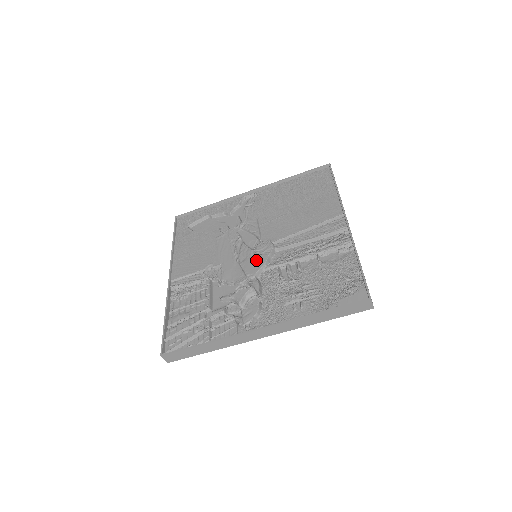
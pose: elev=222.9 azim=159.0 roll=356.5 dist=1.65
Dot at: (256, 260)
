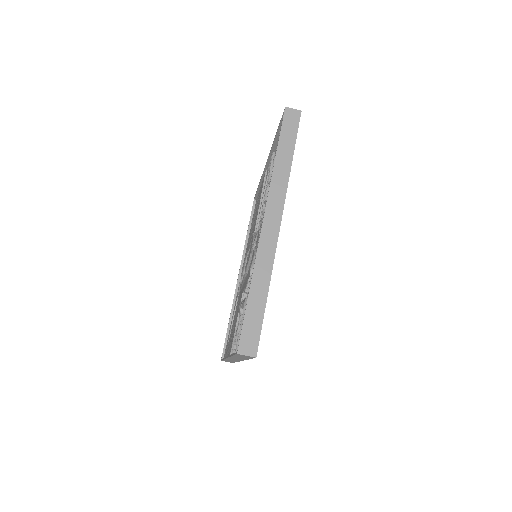
Dot at: (250, 248)
